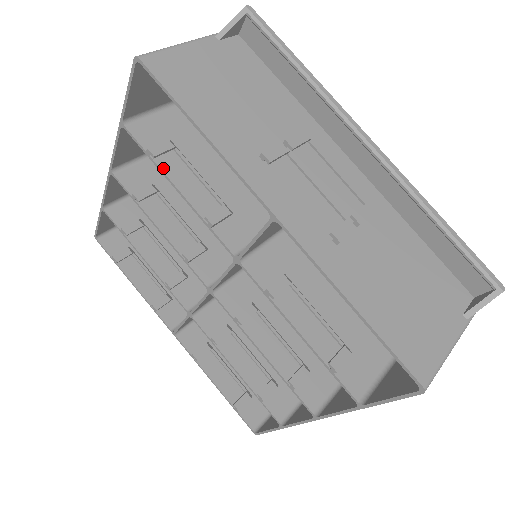
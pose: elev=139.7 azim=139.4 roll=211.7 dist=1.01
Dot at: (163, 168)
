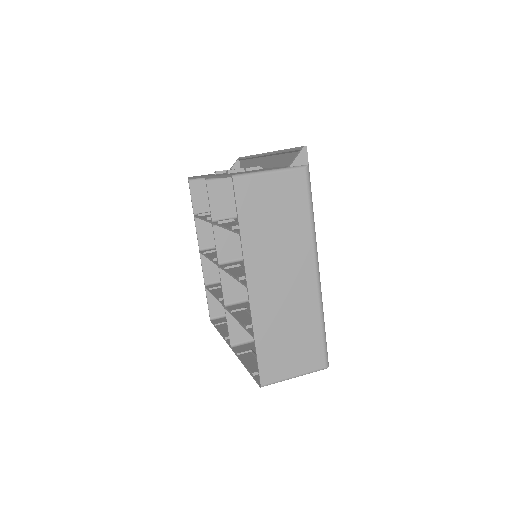
Dot at: occluded
